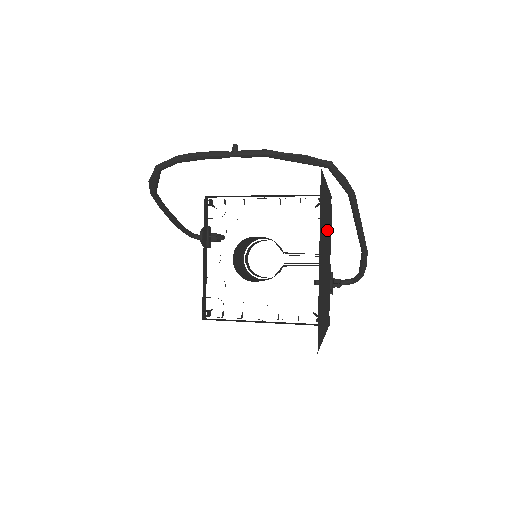
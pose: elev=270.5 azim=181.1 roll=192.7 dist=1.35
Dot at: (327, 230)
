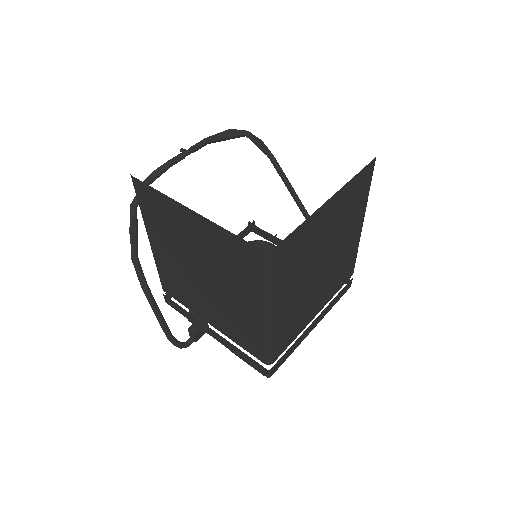
Dot at: occluded
